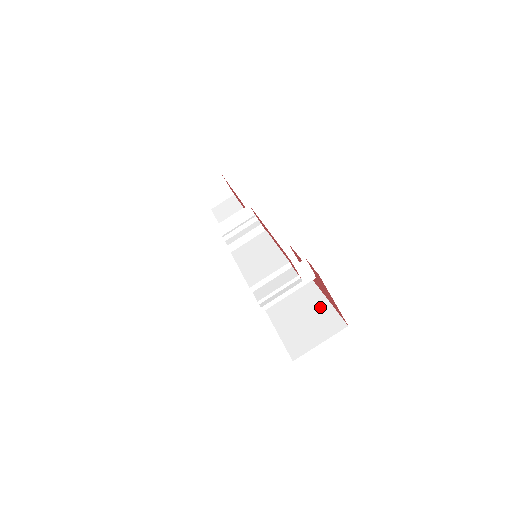
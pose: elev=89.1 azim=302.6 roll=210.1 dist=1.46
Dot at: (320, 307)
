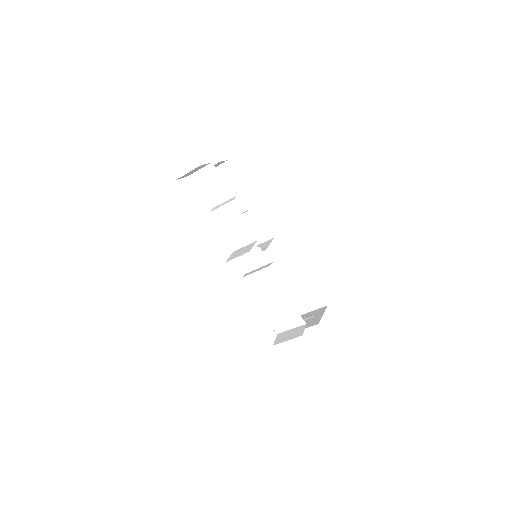
Dot at: (307, 284)
